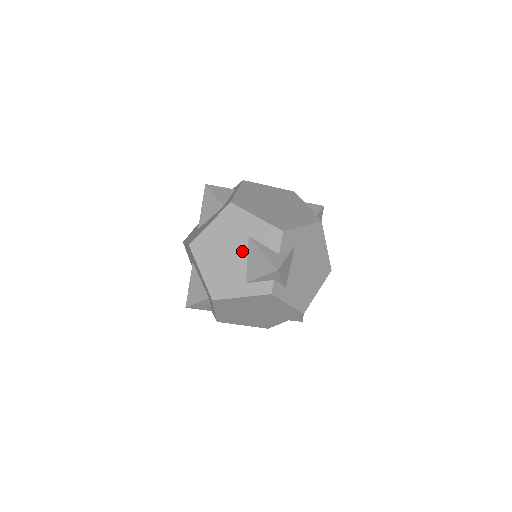
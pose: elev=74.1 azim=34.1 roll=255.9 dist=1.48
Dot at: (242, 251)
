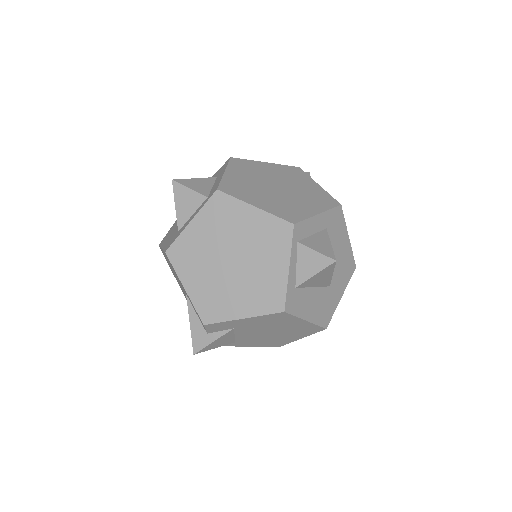
Dot at: occluded
